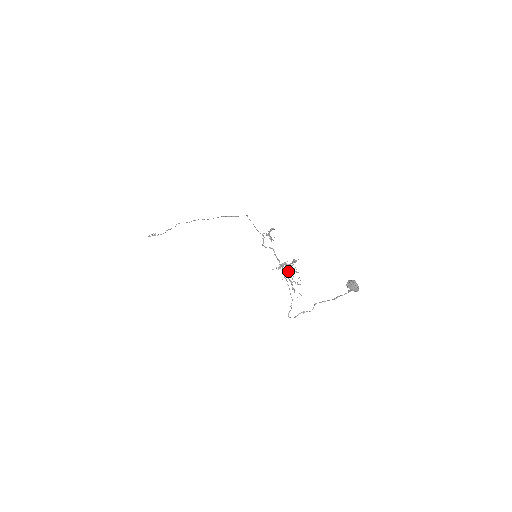
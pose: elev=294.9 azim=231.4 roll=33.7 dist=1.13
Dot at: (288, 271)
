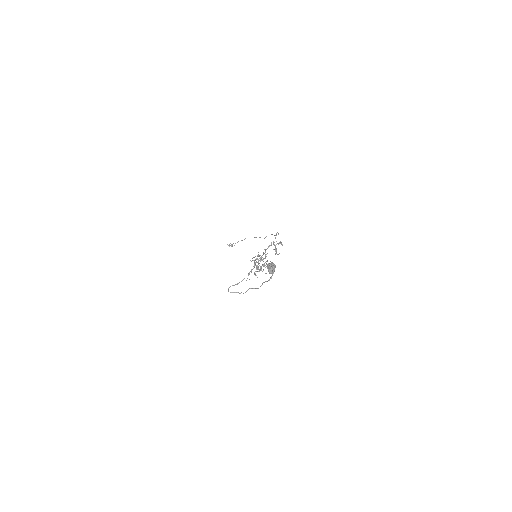
Dot at: (260, 268)
